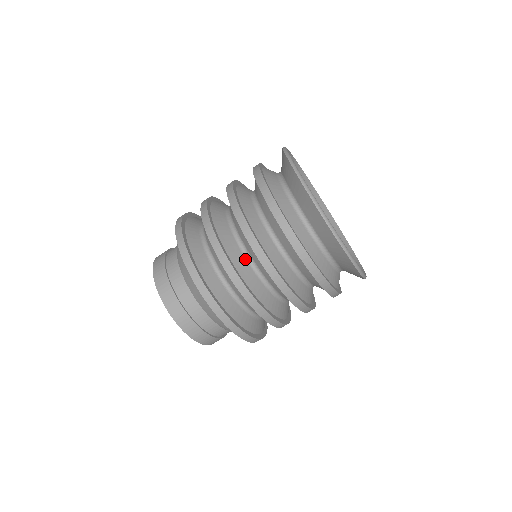
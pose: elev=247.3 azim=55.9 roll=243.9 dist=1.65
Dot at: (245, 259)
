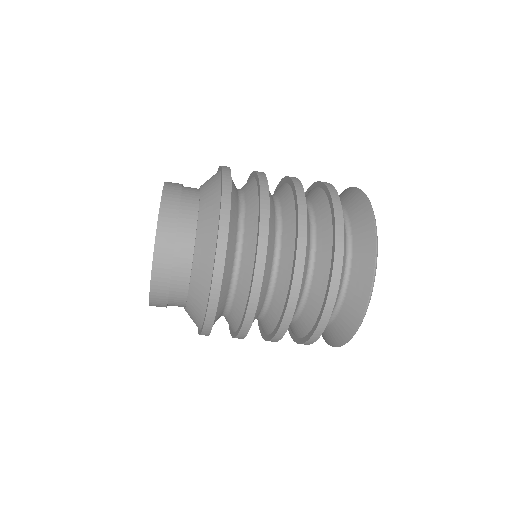
Dot at: (272, 259)
